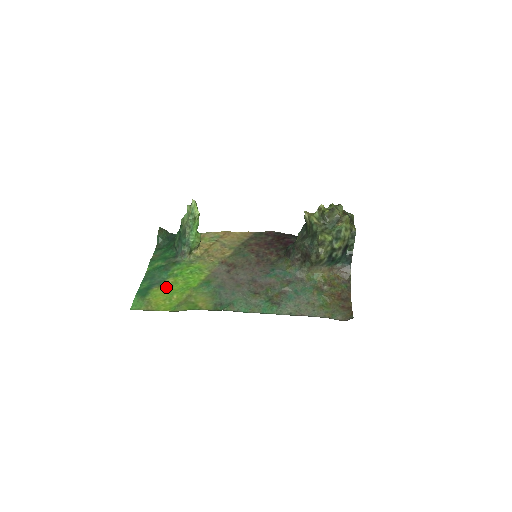
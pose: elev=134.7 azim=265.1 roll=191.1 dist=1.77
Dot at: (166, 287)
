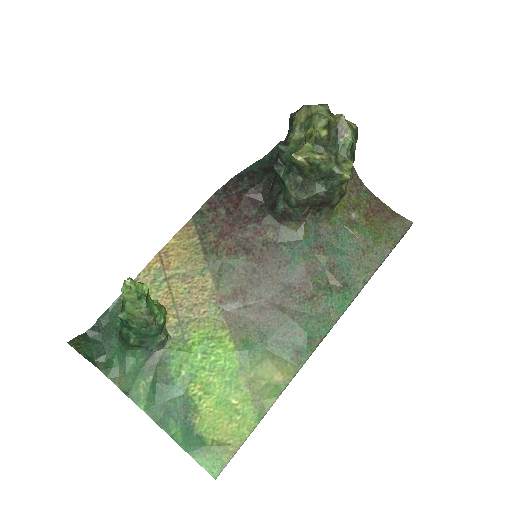
Dot at: (206, 404)
